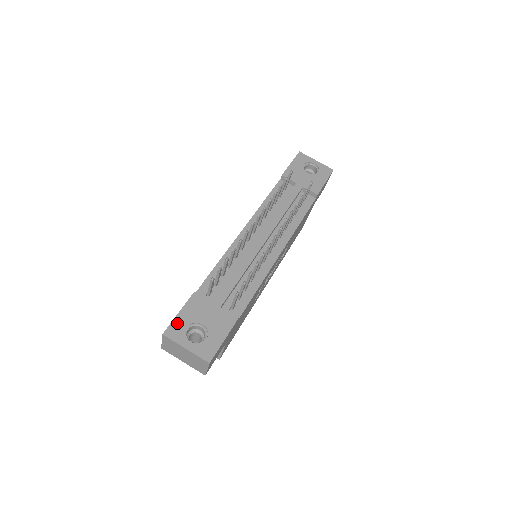
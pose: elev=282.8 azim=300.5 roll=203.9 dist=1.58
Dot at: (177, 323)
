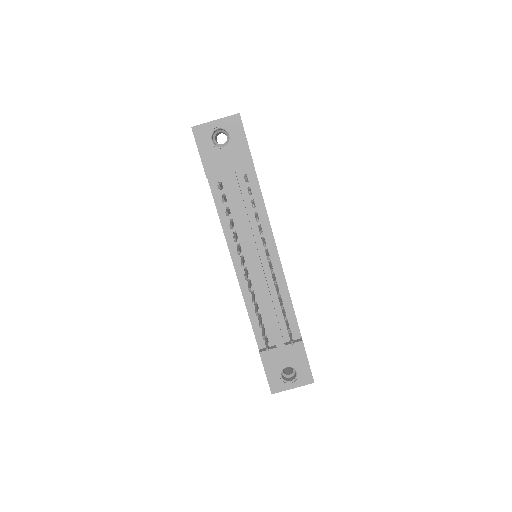
Dot at: (272, 381)
